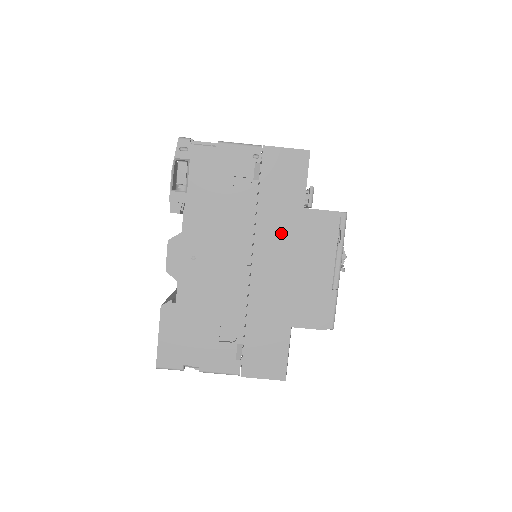
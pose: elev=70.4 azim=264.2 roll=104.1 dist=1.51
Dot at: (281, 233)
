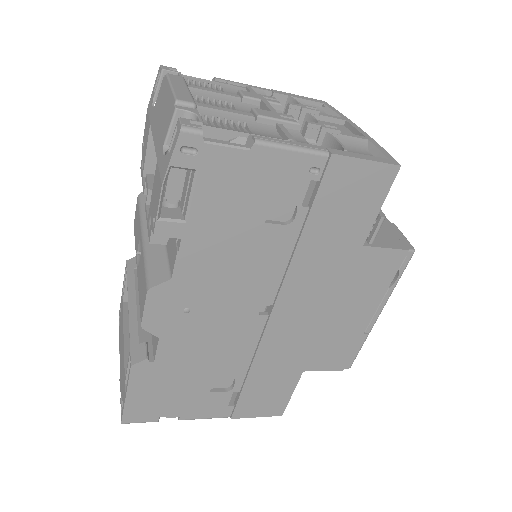
Dot at: (321, 276)
